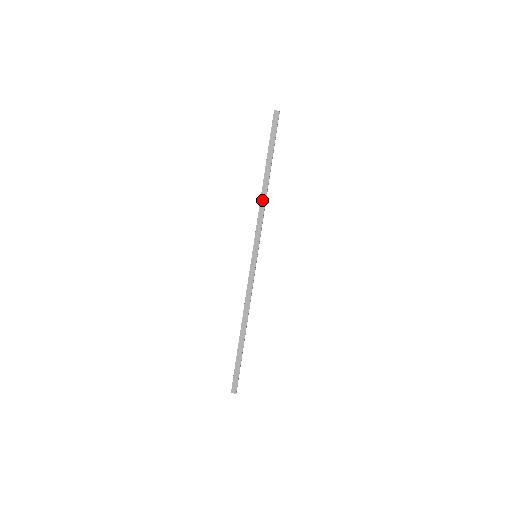
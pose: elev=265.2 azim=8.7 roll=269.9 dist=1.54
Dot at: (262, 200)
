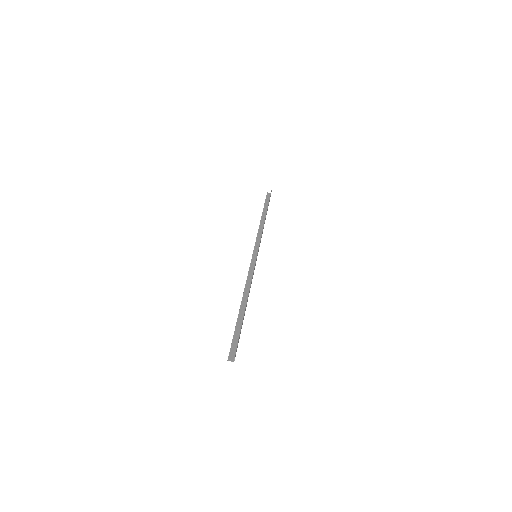
Dot at: (260, 228)
